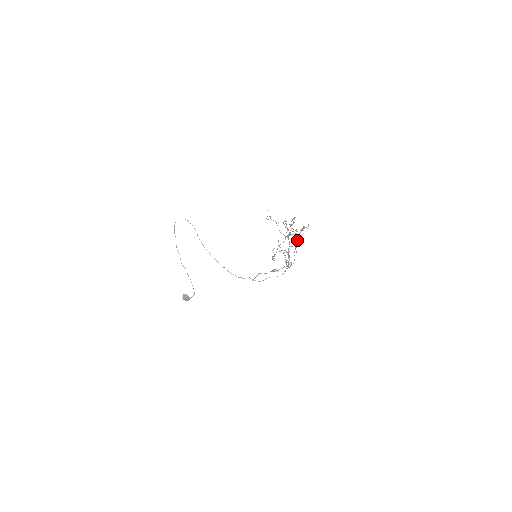
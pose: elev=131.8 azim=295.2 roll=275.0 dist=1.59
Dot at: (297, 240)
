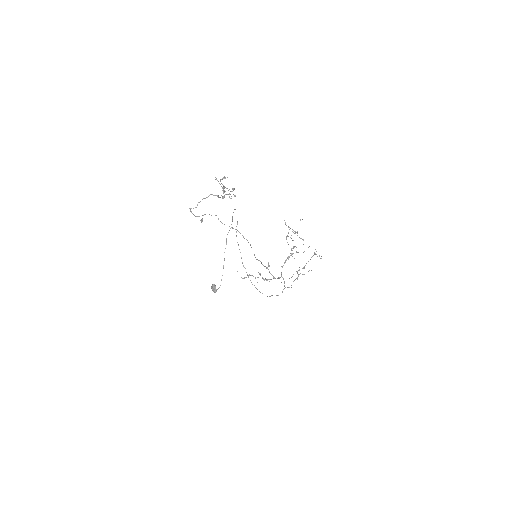
Dot at: occluded
